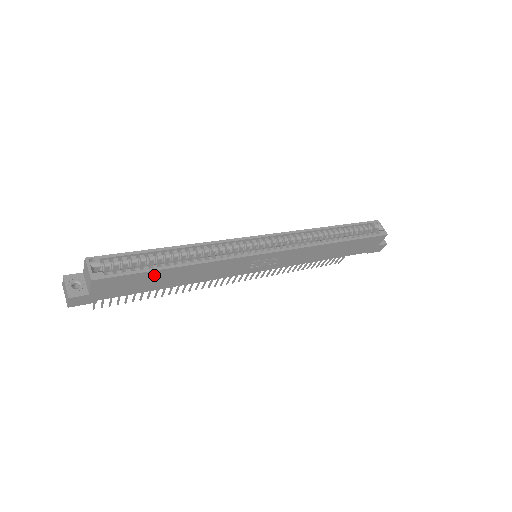
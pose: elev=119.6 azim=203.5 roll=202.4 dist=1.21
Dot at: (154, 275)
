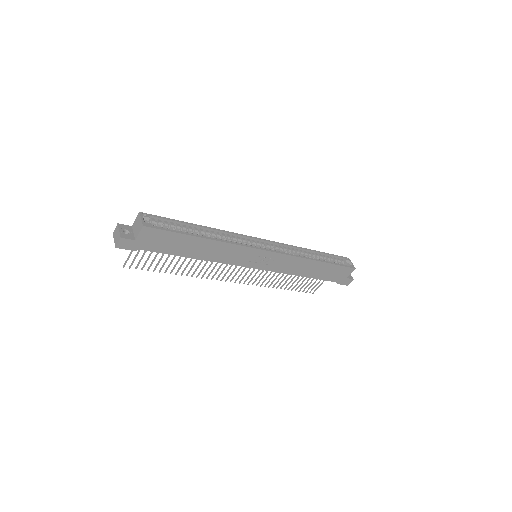
Dot at: (185, 239)
